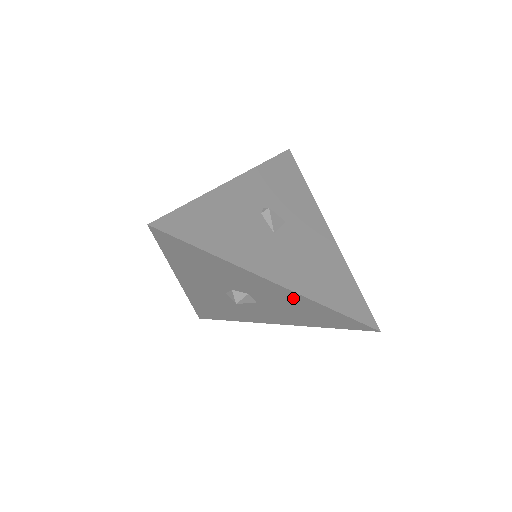
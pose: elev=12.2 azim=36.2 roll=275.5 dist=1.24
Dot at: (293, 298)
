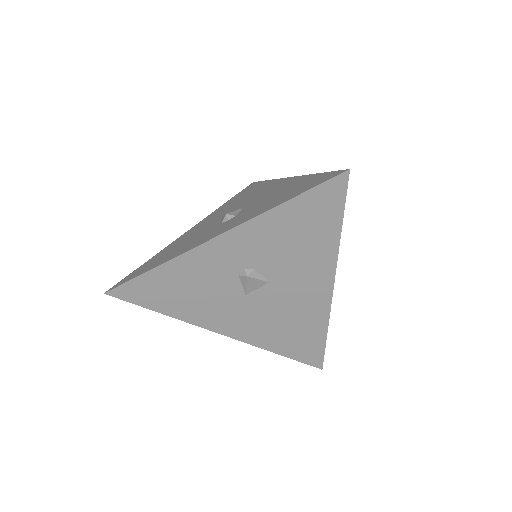
Dot at: occluded
